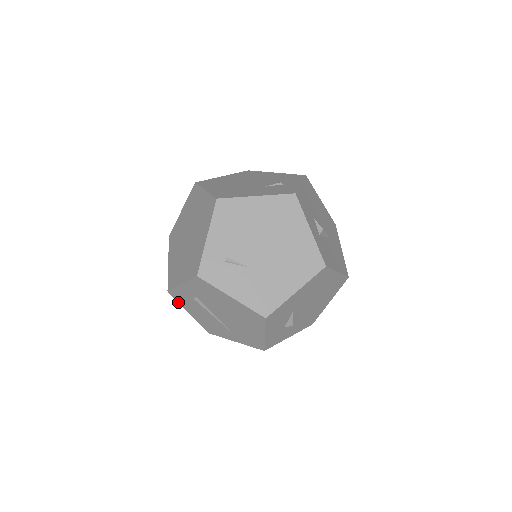
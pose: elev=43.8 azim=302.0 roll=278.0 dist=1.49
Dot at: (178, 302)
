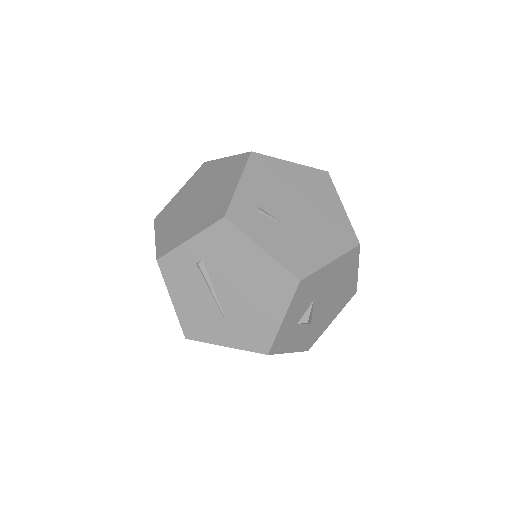
Dot at: (164, 280)
